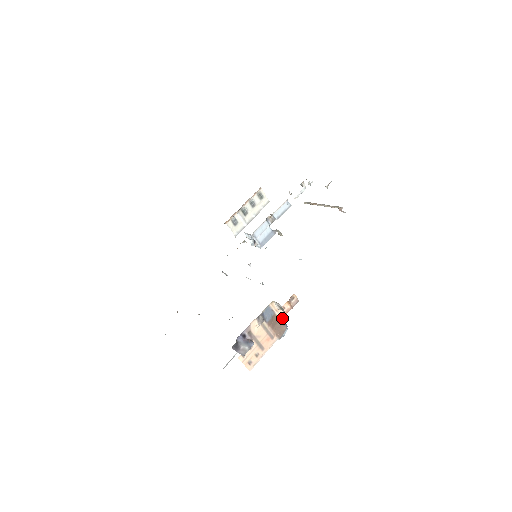
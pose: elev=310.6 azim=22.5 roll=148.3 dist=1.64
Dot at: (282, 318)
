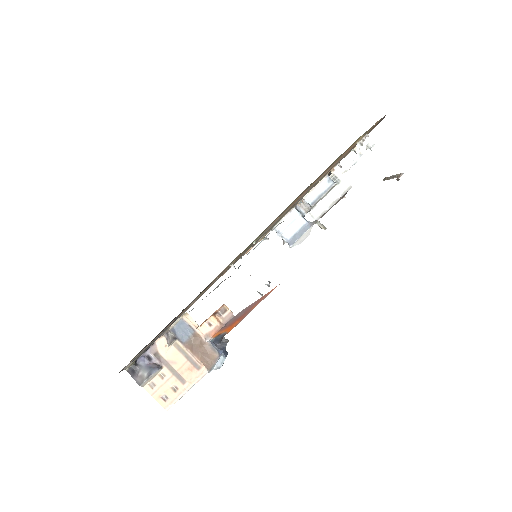
Dot at: (207, 339)
